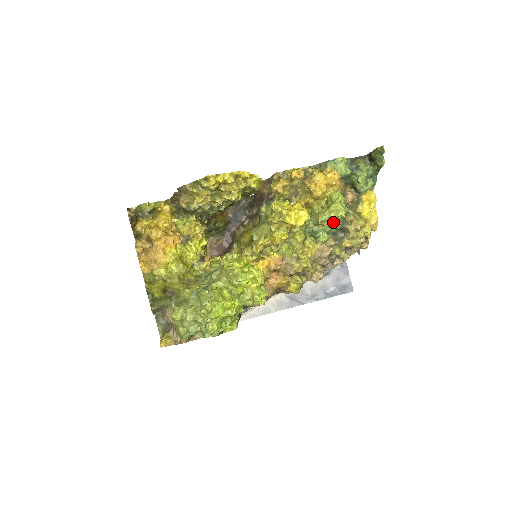
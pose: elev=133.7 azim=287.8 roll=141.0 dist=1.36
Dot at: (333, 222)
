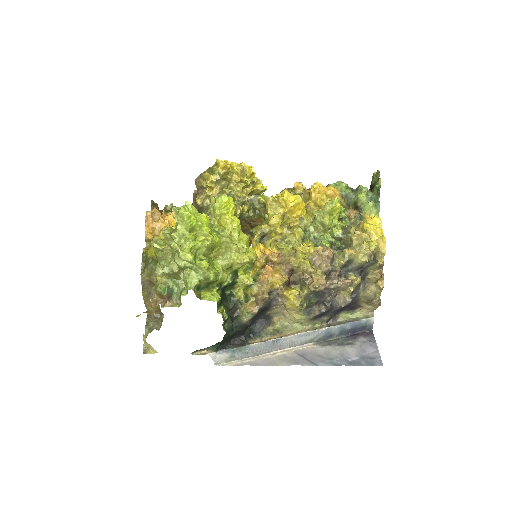
Dot at: (331, 221)
